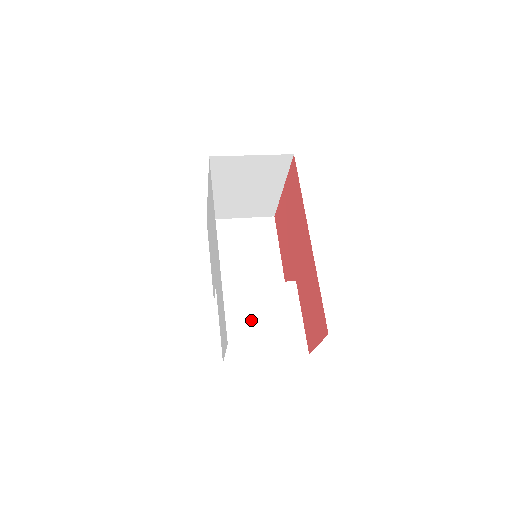
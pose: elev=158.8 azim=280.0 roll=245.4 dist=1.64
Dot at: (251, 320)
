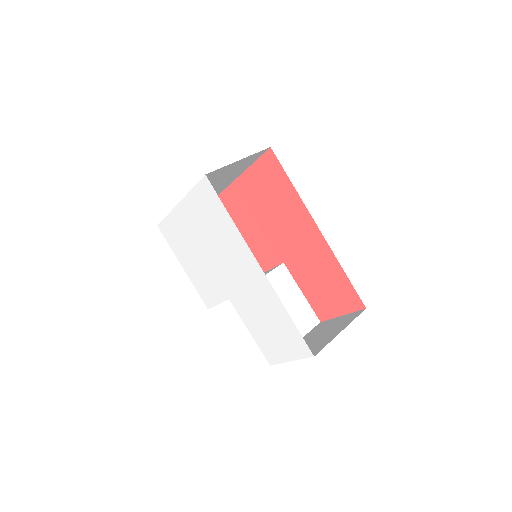
Dot at: occluded
